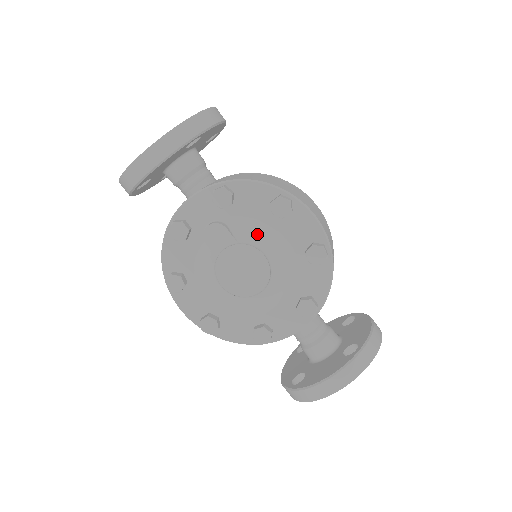
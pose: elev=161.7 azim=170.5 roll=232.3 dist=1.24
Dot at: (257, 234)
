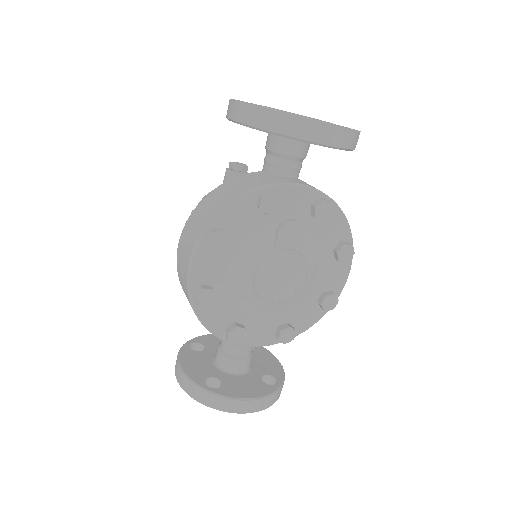
Dot at: (313, 256)
